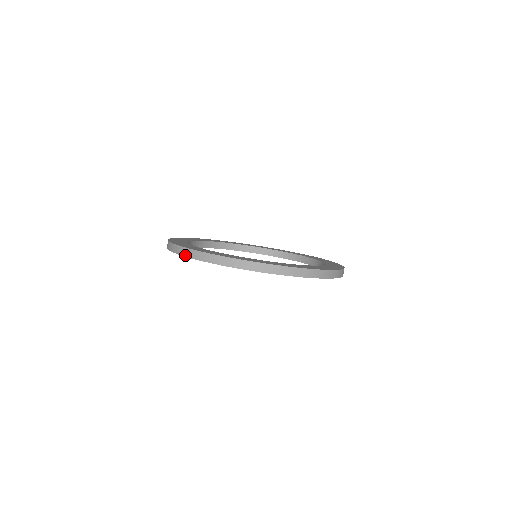
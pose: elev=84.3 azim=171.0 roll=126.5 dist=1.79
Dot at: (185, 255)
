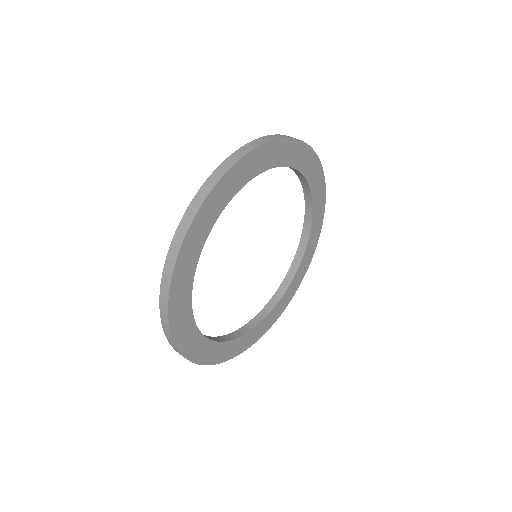
Dot at: (281, 137)
